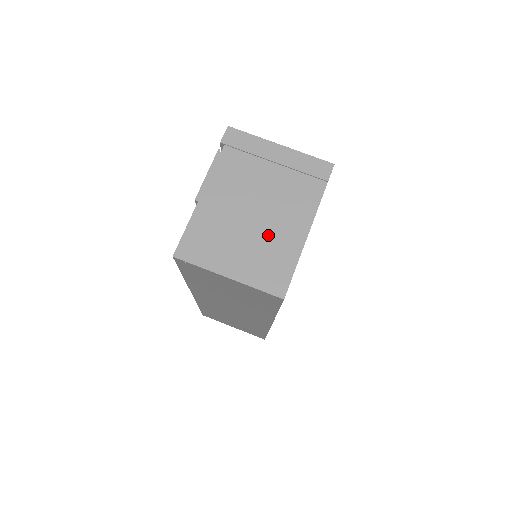
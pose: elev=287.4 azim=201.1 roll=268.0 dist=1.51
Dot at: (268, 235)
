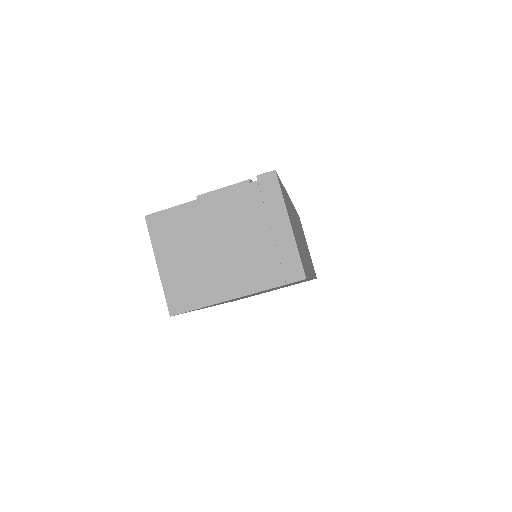
Dot at: (208, 270)
